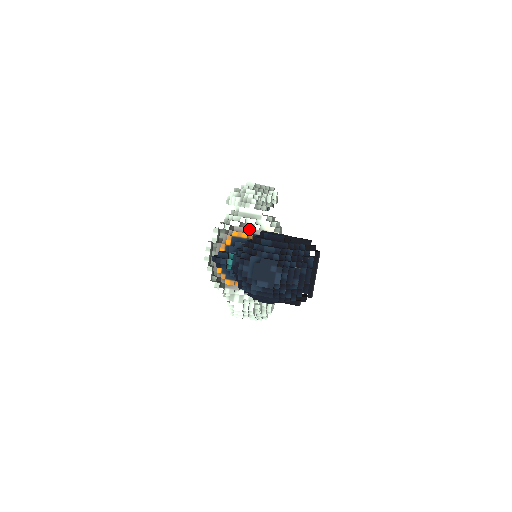
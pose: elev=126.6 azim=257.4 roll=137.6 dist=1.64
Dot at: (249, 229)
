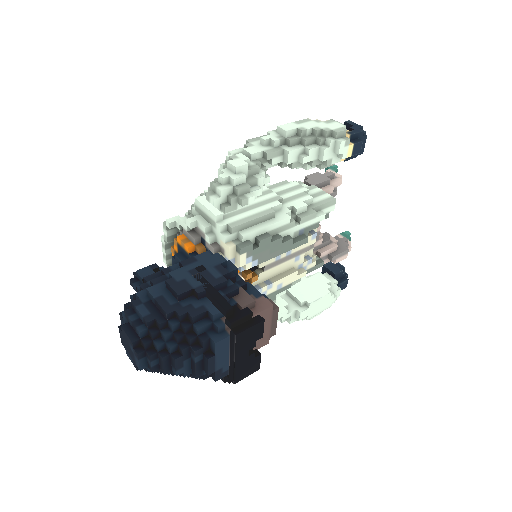
Dot at: (201, 237)
